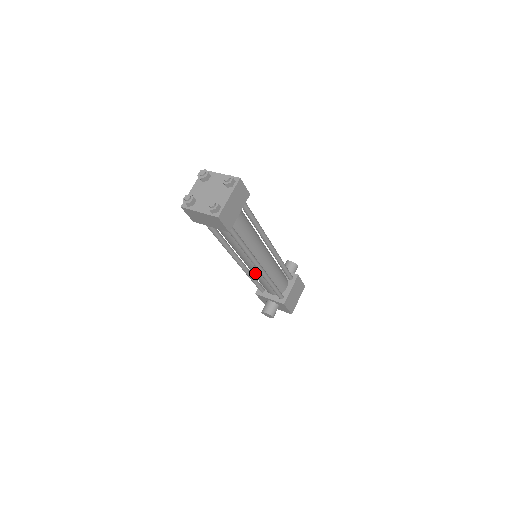
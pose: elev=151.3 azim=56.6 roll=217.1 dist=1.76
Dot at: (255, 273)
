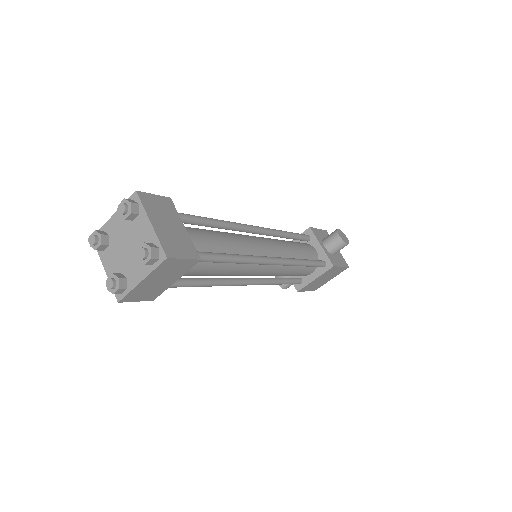
Dot at: occluded
